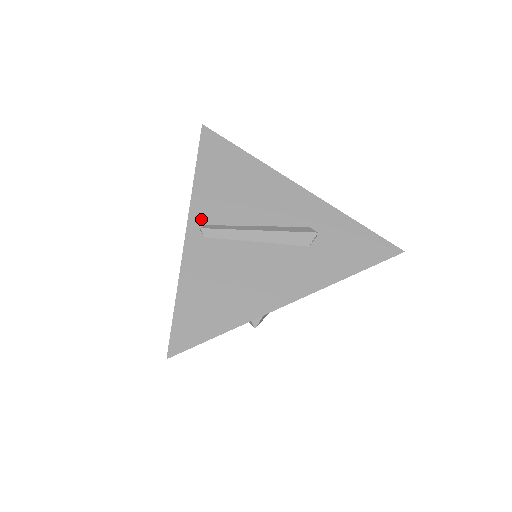
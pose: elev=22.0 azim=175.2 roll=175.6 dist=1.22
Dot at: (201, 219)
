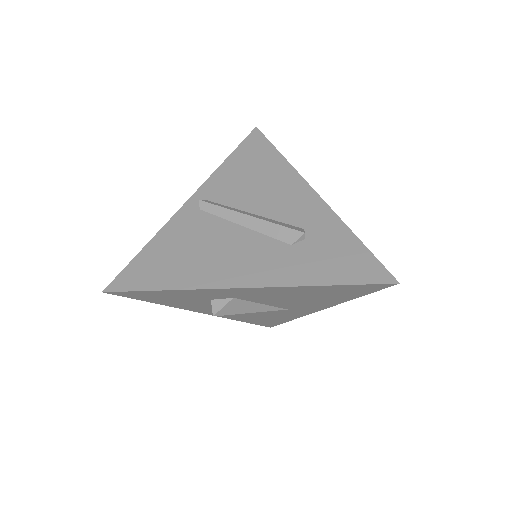
Dot at: (206, 195)
